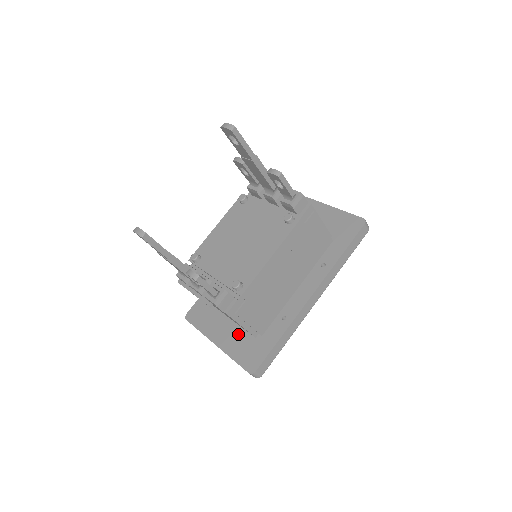
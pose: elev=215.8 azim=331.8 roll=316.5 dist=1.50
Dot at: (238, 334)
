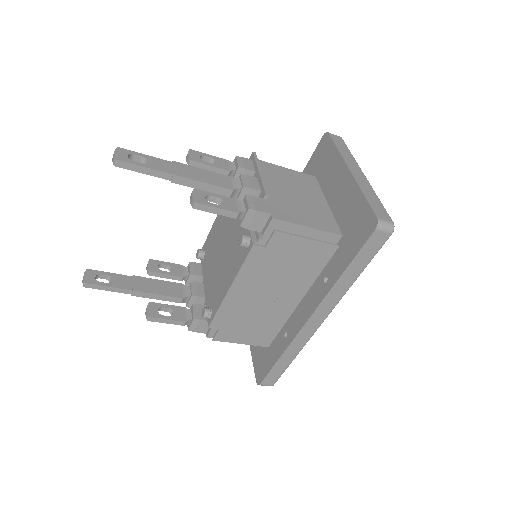
Dot at: occluded
